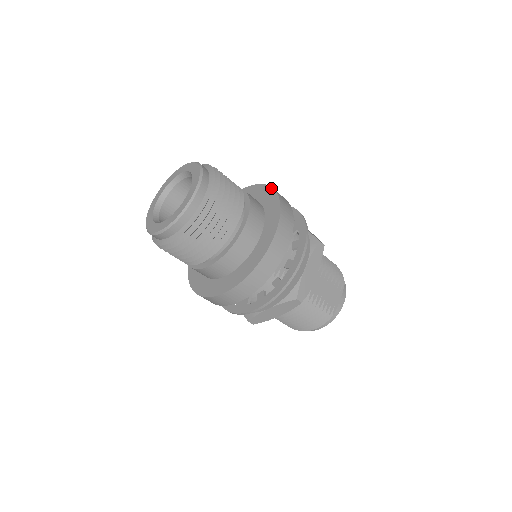
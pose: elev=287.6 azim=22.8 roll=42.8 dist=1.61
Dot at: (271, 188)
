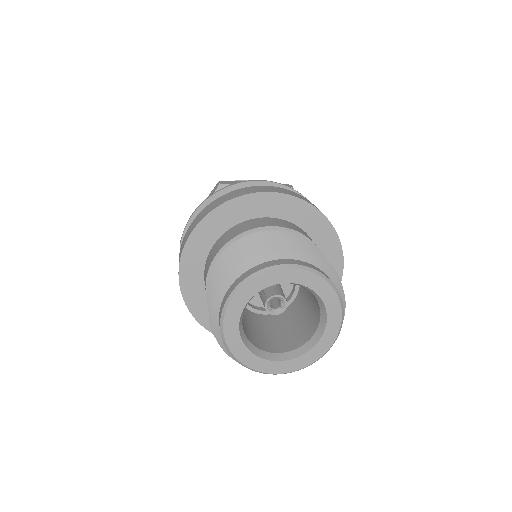
Dot at: (336, 234)
